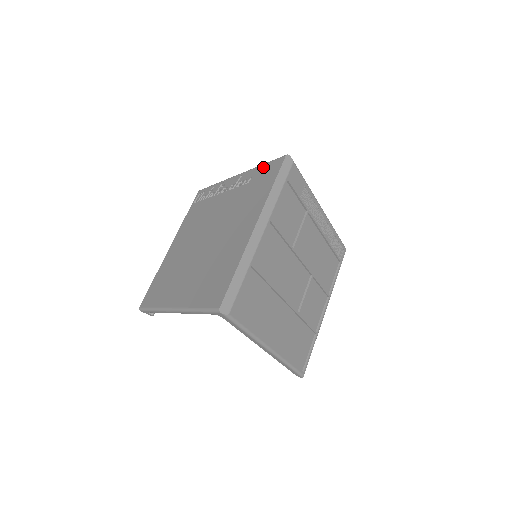
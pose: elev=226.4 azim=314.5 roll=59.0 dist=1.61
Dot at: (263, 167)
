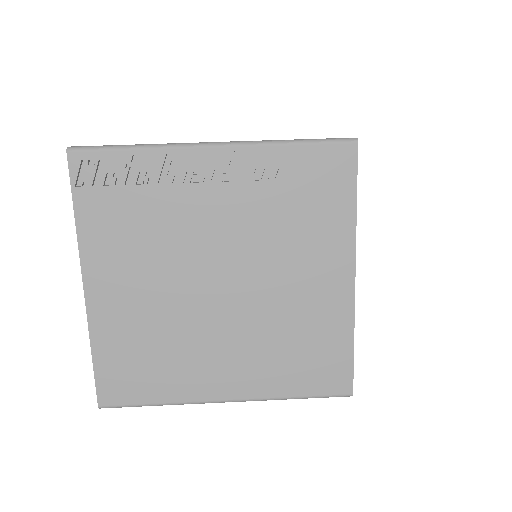
Dot at: (303, 152)
